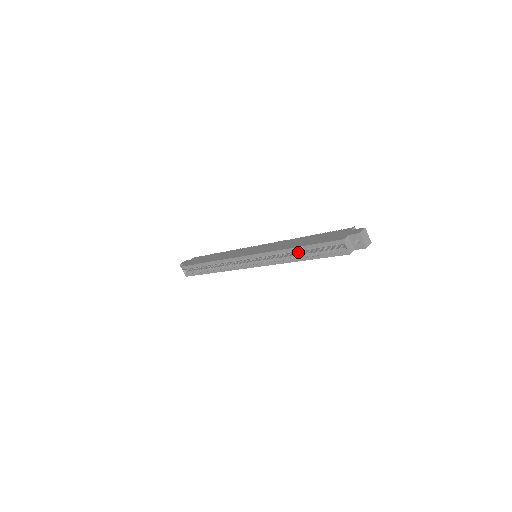
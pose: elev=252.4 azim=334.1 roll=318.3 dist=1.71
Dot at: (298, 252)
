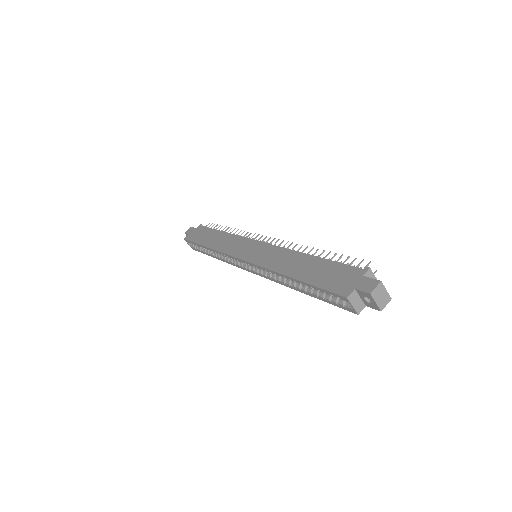
Dot at: occluded
